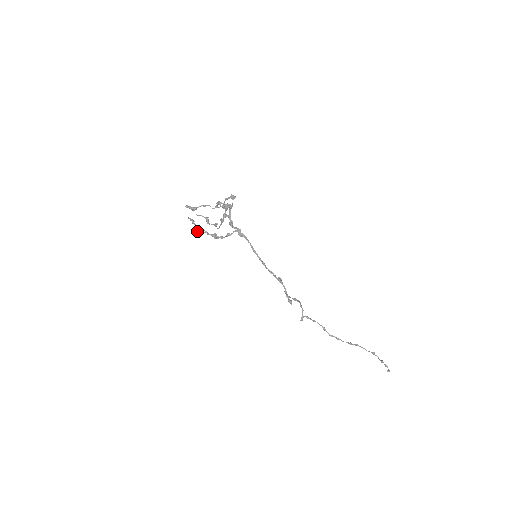
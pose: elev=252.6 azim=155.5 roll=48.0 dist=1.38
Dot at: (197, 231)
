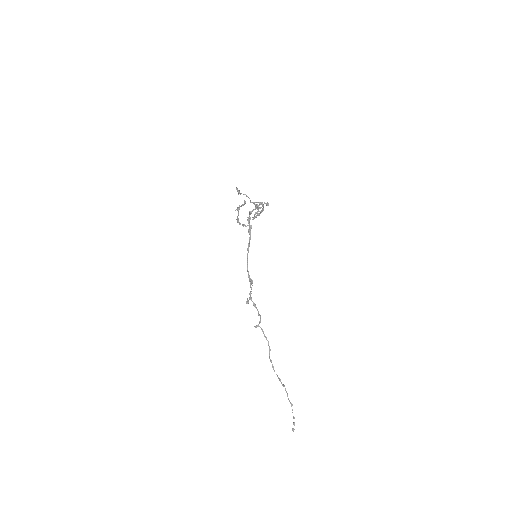
Dot at: (235, 210)
